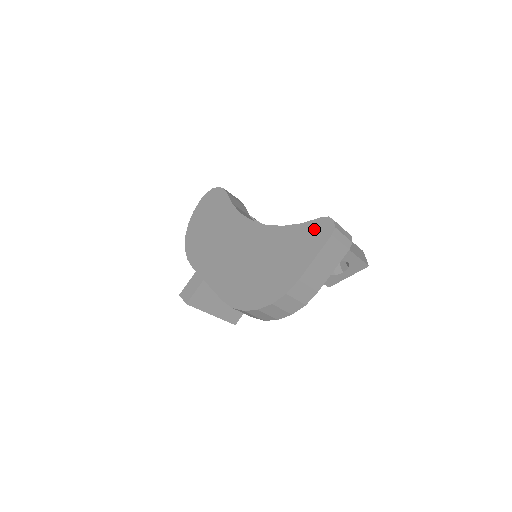
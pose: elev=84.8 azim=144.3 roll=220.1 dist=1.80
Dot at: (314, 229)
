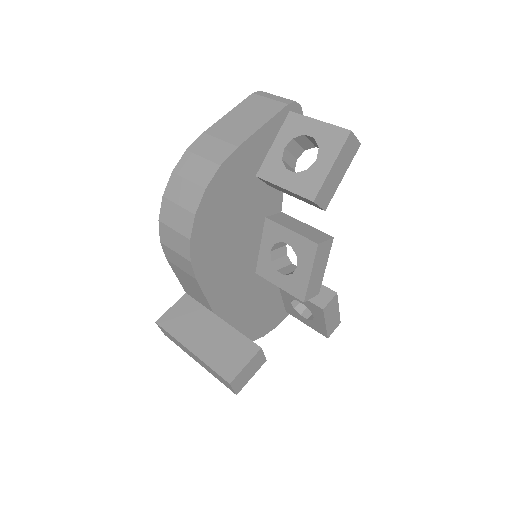
Dot at: occluded
